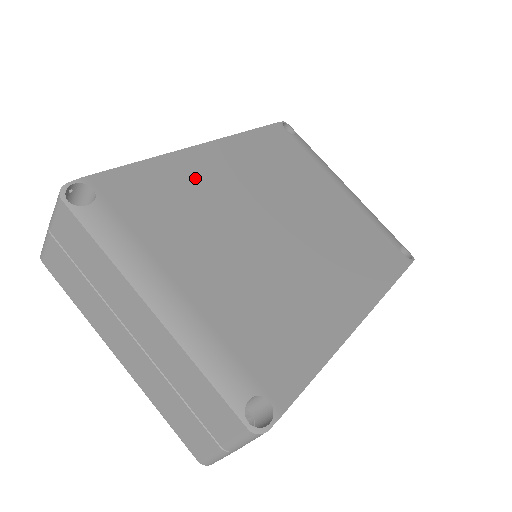
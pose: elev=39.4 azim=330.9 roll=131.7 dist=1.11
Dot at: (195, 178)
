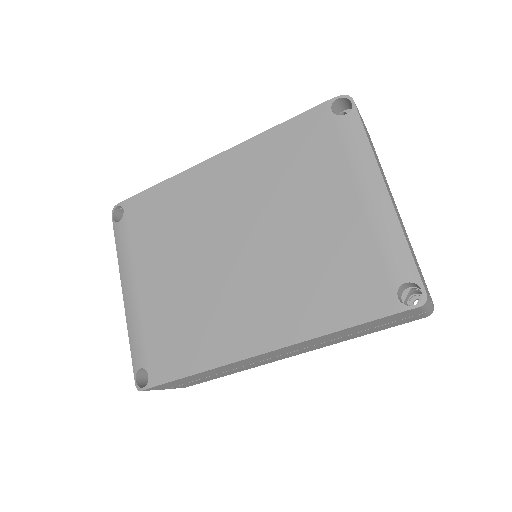
Dot at: (190, 195)
